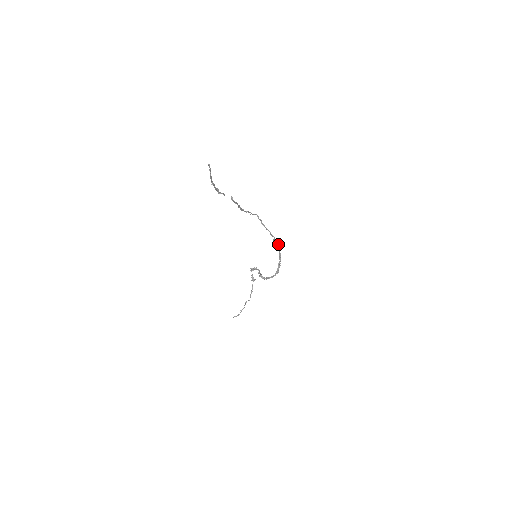
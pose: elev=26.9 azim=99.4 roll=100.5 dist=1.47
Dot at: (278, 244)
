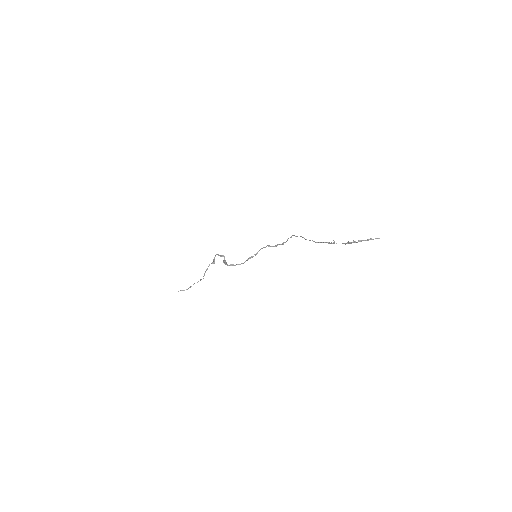
Dot at: occluded
